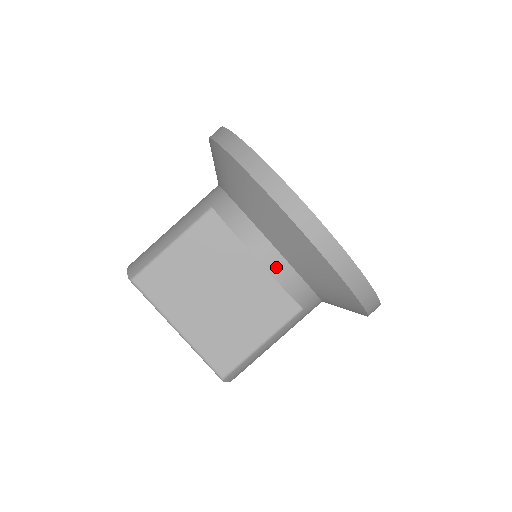
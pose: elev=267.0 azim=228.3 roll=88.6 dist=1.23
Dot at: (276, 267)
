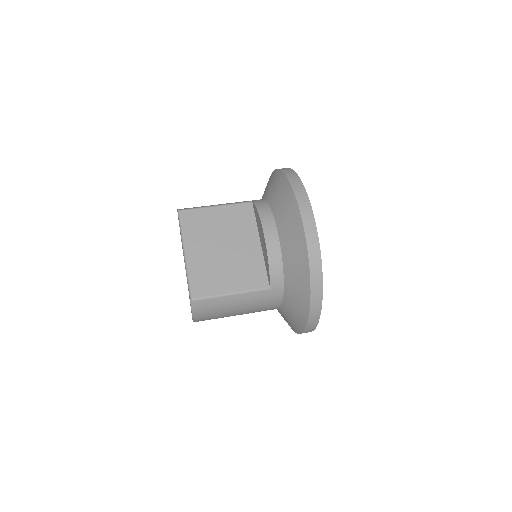
Dot at: (272, 243)
